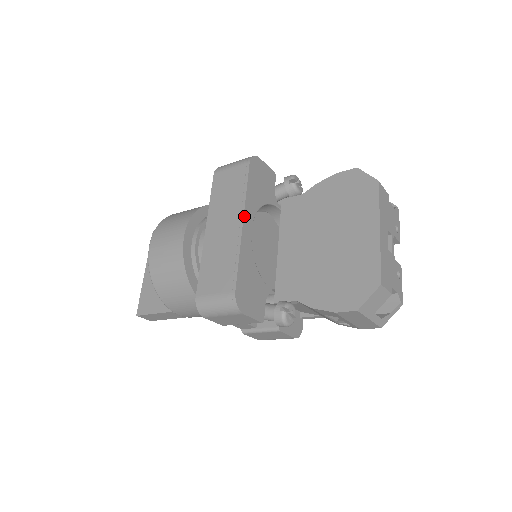
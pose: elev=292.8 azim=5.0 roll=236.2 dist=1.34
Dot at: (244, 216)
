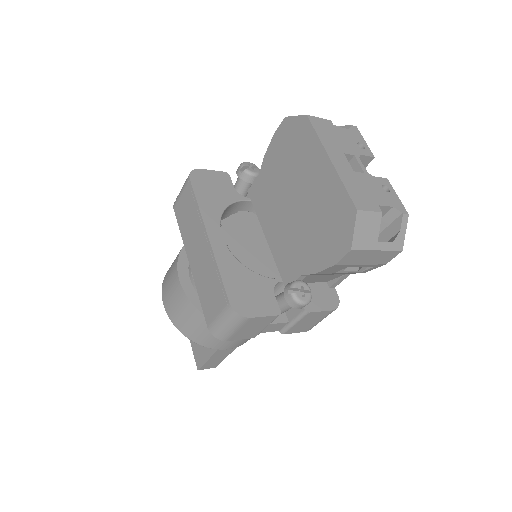
Dot at: (206, 229)
